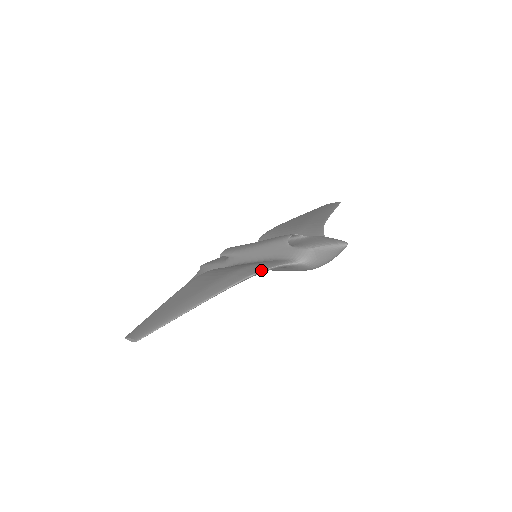
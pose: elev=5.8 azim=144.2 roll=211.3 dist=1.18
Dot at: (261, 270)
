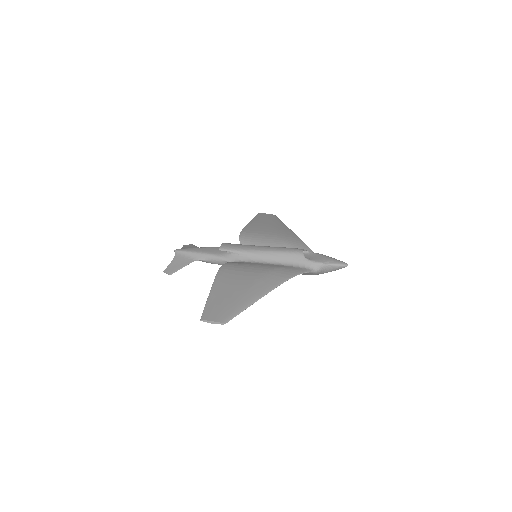
Dot at: (296, 275)
